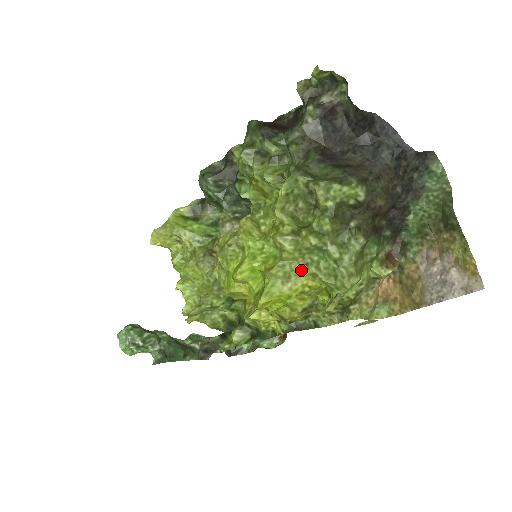
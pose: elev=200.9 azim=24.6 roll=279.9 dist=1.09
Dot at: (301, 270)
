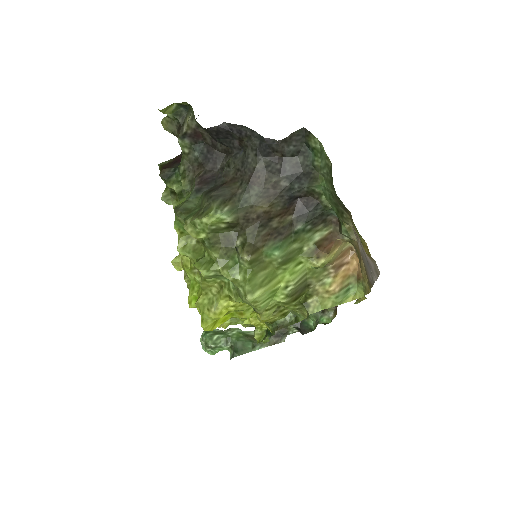
Dot at: (219, 294)
